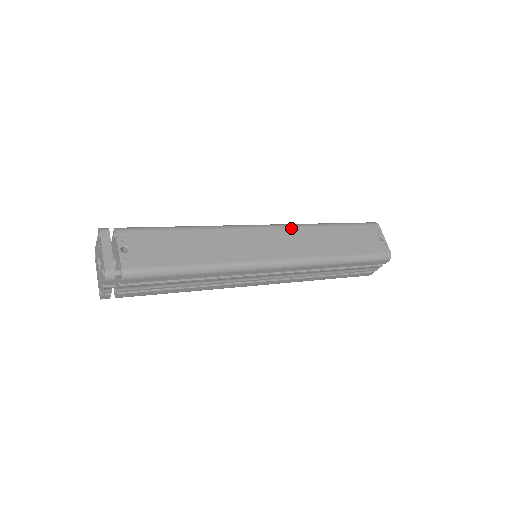
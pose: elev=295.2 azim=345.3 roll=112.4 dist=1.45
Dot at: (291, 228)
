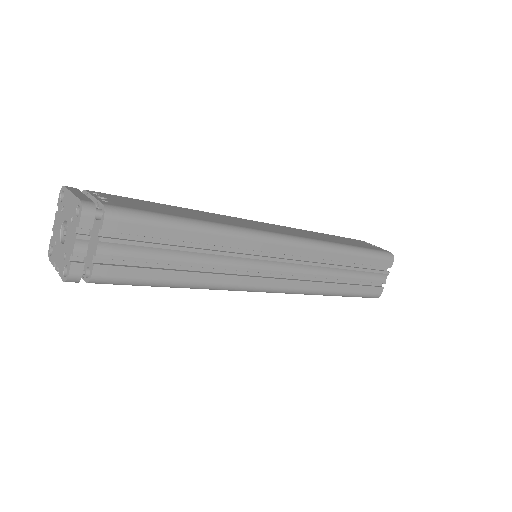
Dot at: (283, 226)
